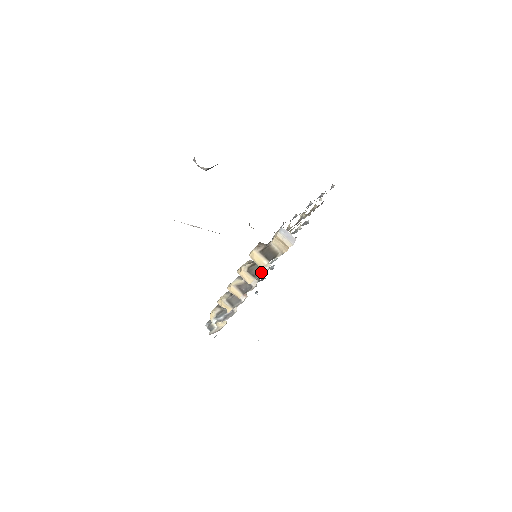
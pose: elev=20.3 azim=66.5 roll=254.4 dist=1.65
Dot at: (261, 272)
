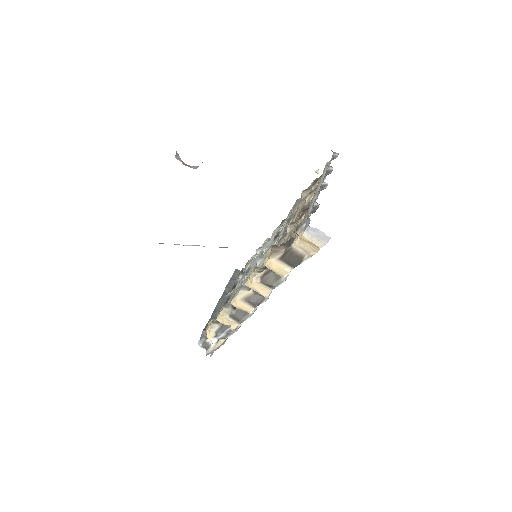
Dot at: (279, 280)
